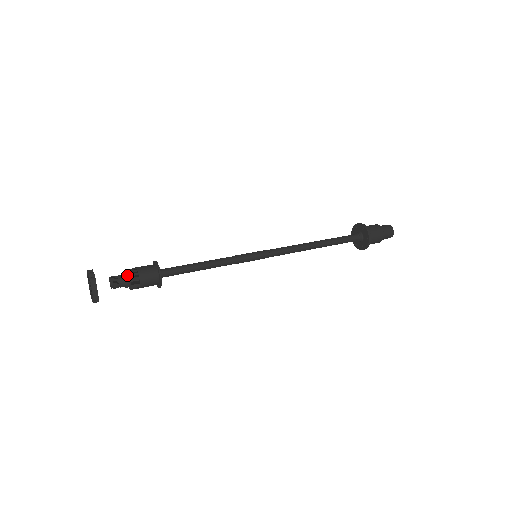
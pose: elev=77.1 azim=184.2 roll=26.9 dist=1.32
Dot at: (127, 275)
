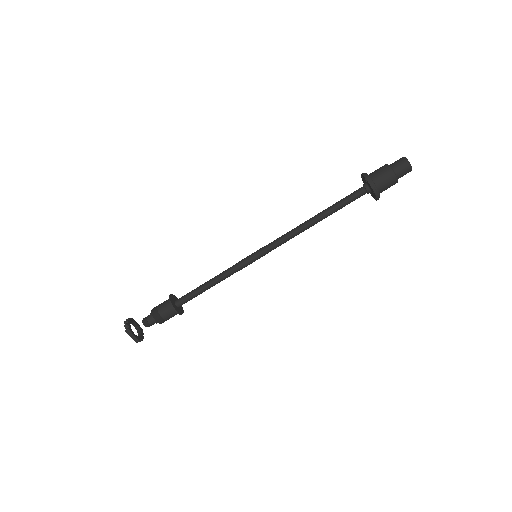
Dot at: (152, 316)
